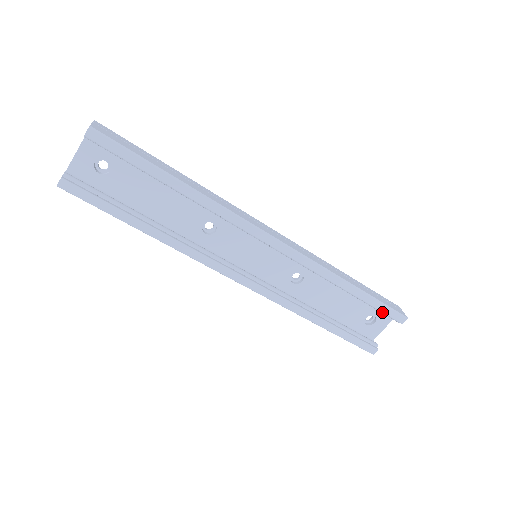
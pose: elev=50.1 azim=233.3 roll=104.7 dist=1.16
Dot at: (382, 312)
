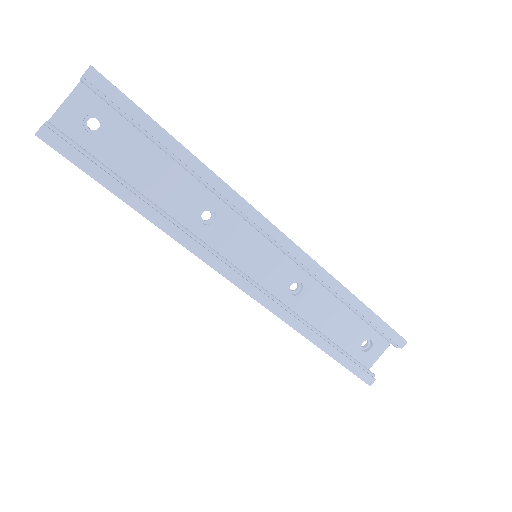
Dot at: (382, 334)
